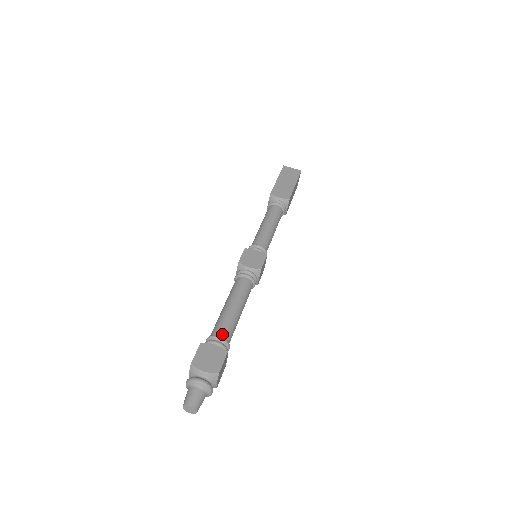
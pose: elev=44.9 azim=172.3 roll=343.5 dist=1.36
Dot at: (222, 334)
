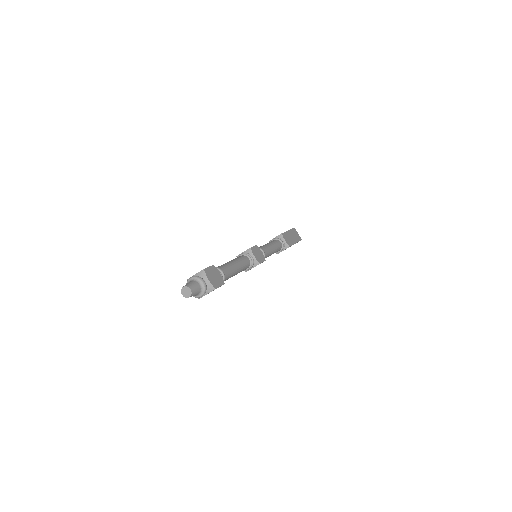
Dot at: (225, 273)
